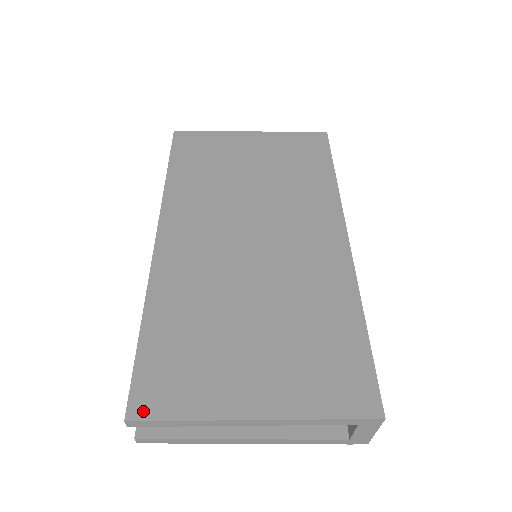
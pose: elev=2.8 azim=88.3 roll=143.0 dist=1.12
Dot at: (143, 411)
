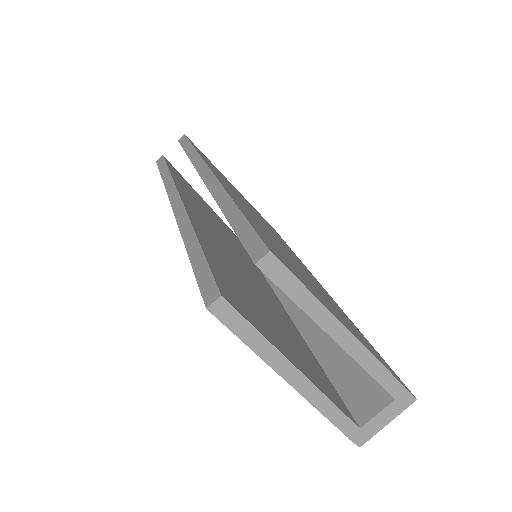
Dot at: (279, 258)
